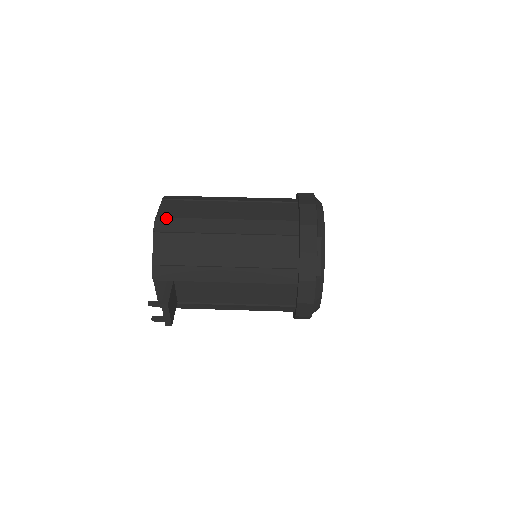
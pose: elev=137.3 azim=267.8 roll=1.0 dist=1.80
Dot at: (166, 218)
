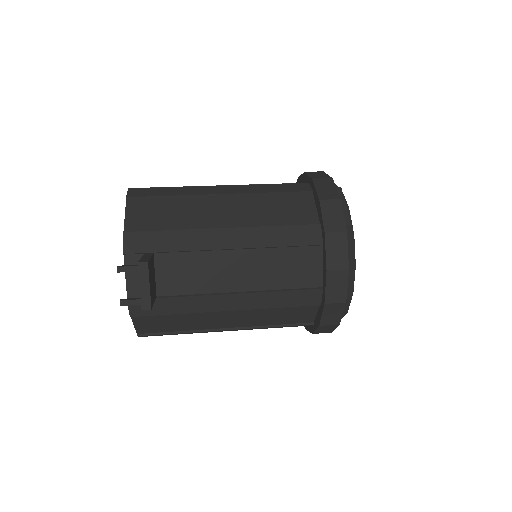
Dot at: (143, 188)
